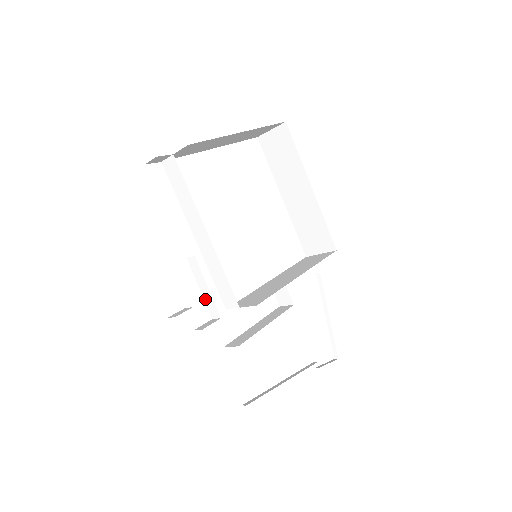
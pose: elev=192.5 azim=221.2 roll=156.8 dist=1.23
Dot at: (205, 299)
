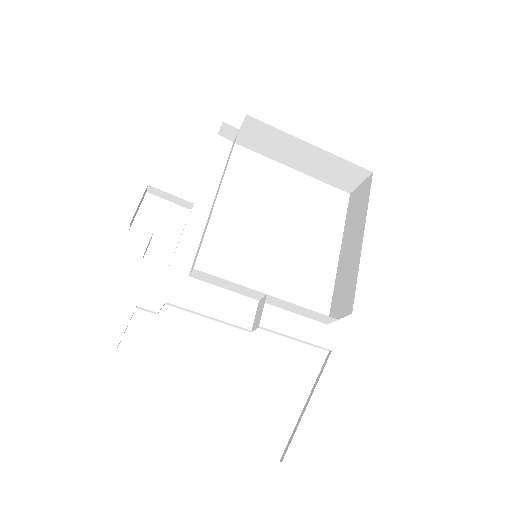
Dot at: occluded
